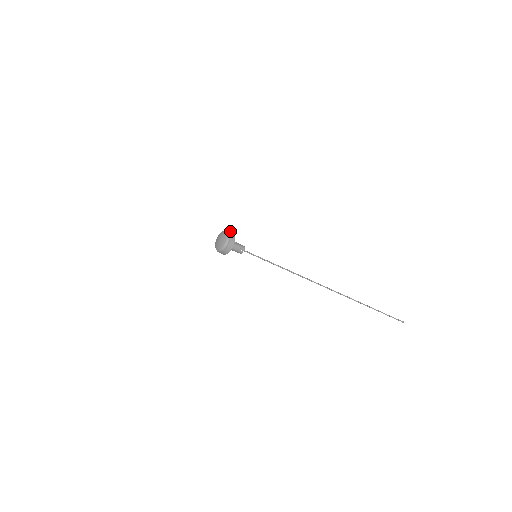
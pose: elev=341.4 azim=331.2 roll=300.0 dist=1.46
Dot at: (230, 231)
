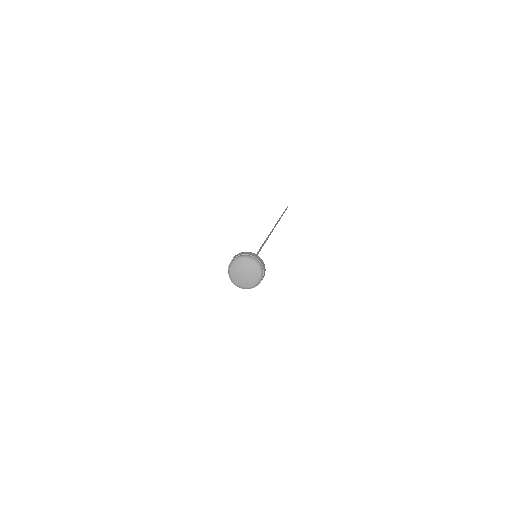
Dot at: (249, 254)
